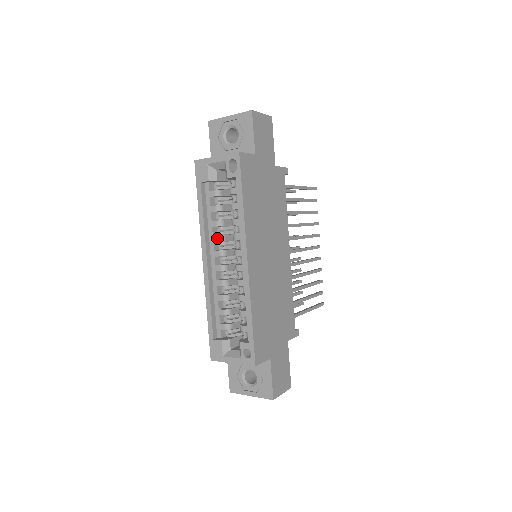
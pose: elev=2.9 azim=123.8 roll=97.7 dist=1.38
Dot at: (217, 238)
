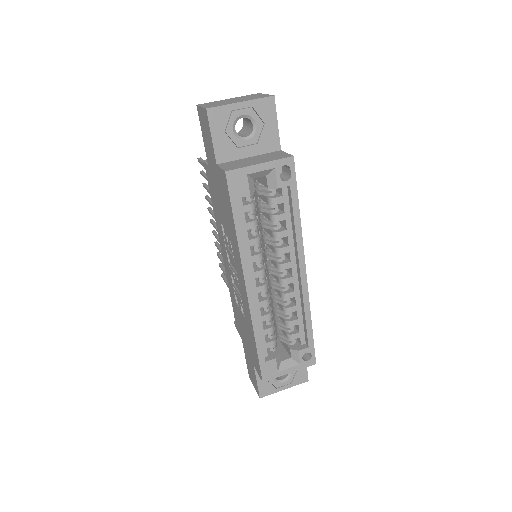
Dot at: (258, 257)
